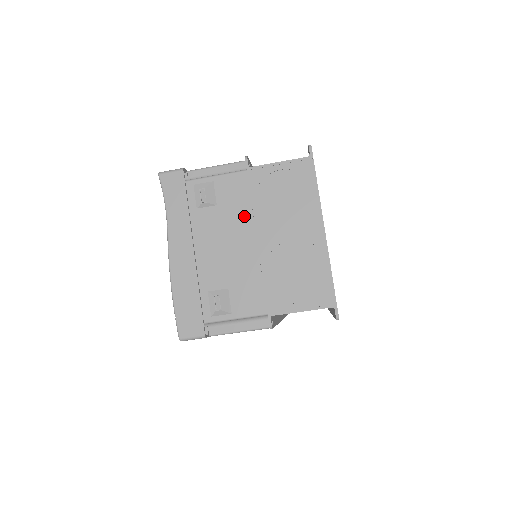
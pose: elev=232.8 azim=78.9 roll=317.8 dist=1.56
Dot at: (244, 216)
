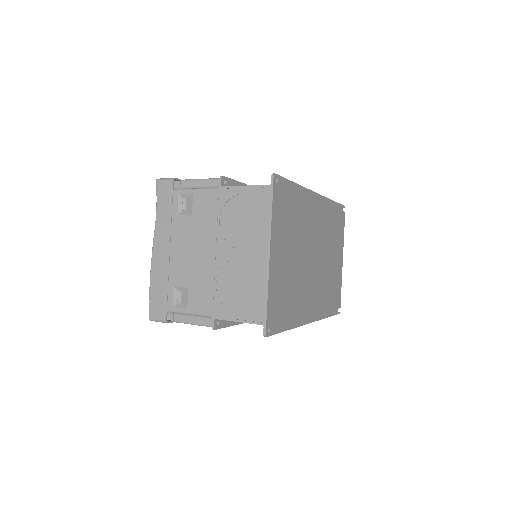
Dot at: (210, 229)
